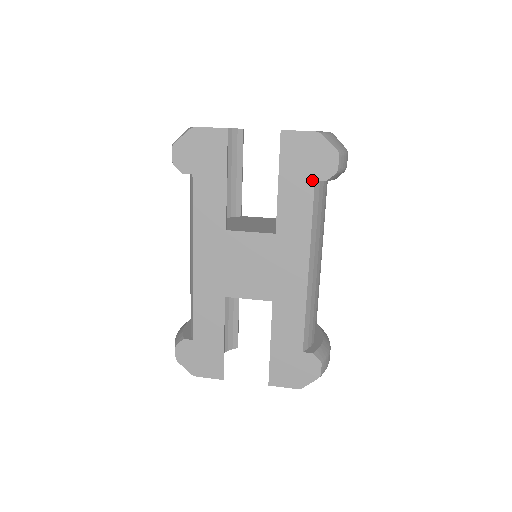
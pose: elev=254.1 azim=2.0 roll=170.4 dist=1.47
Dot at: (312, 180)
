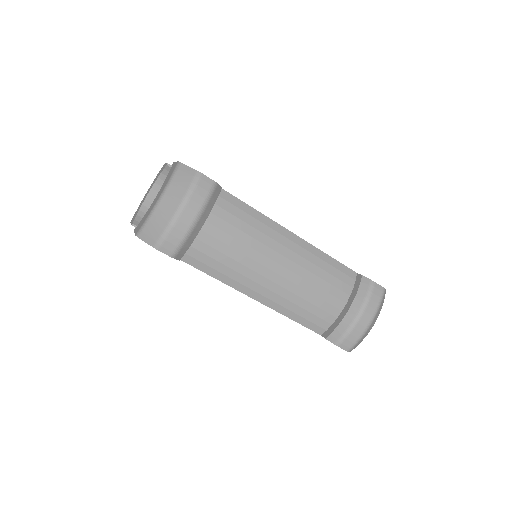
Dot at: occluded
